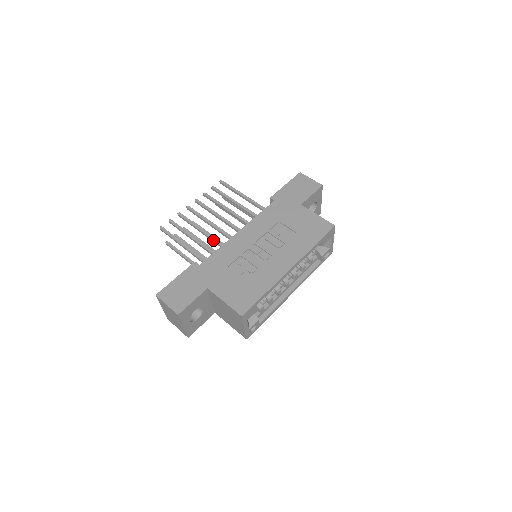
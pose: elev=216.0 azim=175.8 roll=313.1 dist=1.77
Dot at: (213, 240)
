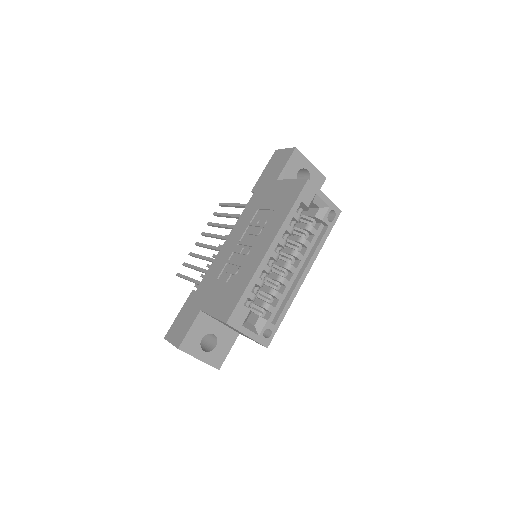
Dot at: occluded
